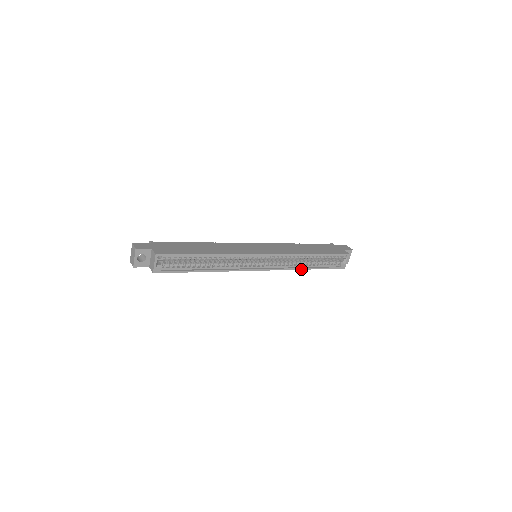
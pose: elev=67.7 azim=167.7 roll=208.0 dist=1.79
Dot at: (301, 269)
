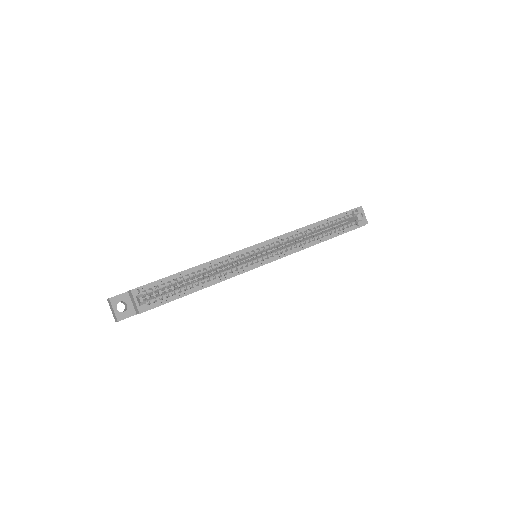
Dot at: occluded
